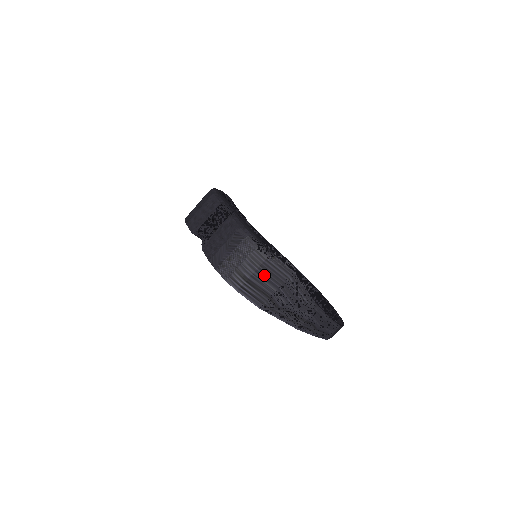
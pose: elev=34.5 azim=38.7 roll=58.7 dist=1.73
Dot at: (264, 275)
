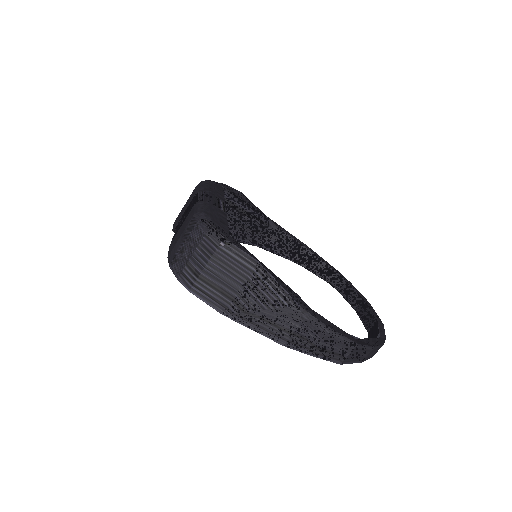
Dot at: (220, 268)
